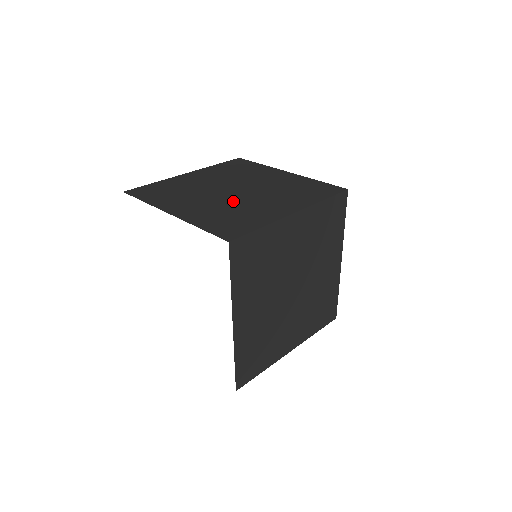
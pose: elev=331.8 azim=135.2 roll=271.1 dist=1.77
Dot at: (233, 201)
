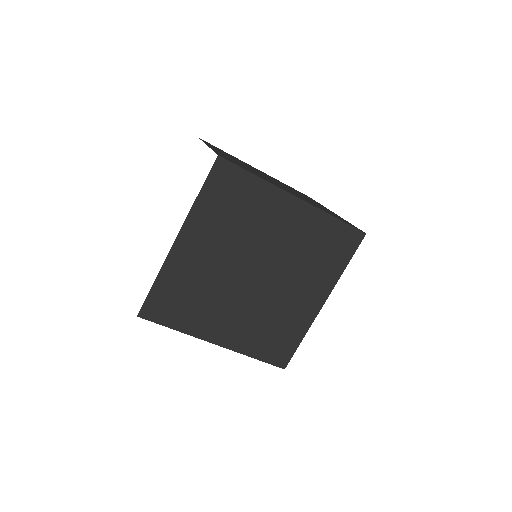
Dot at: (262, 175)
